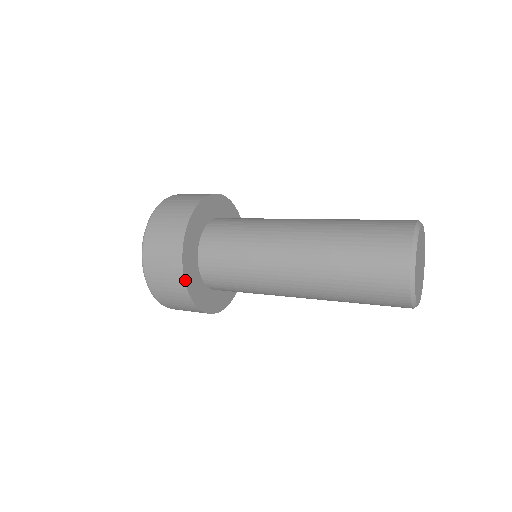
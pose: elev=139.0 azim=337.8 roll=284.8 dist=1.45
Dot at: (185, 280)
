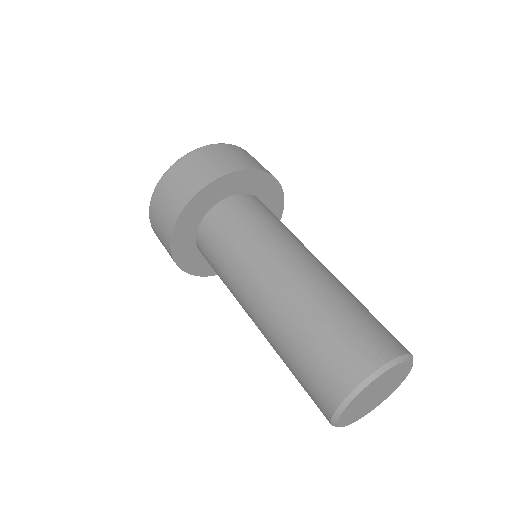
Dot at: (183, 211)
